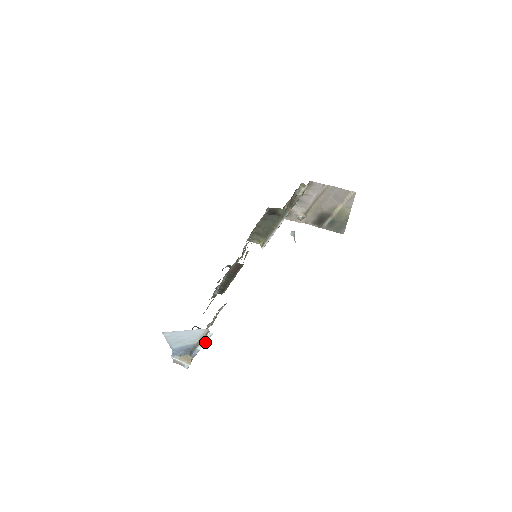
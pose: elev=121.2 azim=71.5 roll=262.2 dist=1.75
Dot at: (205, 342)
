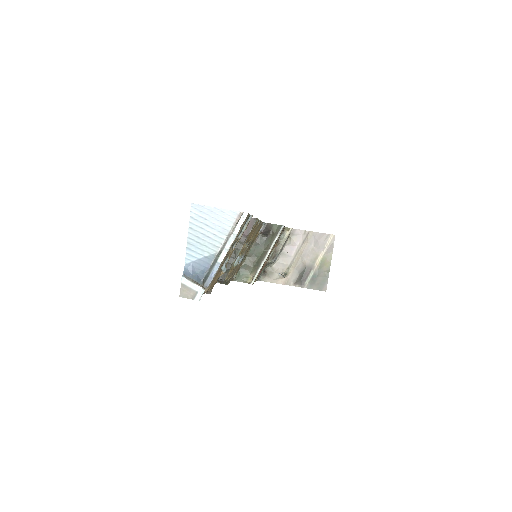
Dot at: (233, 240)
